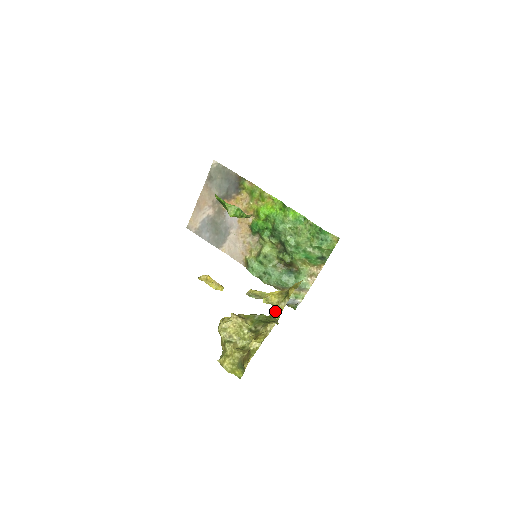
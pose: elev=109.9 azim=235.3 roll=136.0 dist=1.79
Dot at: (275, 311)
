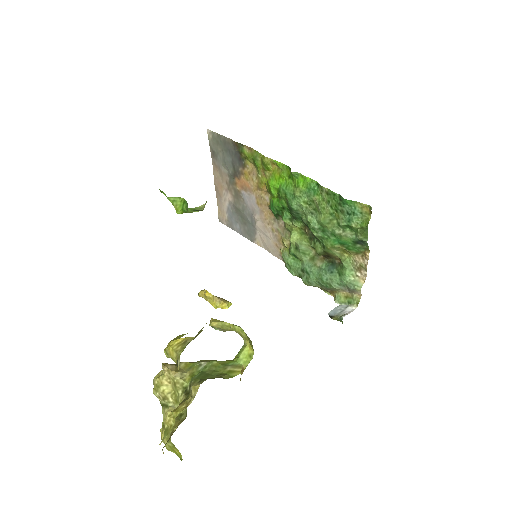
Dot at: (241, 351)
